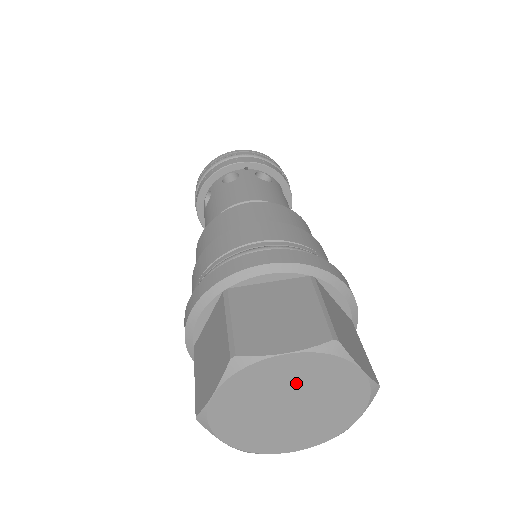
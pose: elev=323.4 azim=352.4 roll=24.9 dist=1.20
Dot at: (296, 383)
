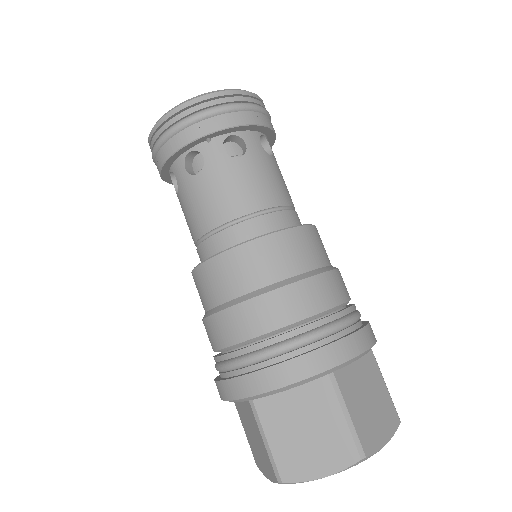
Dot at: occluded
